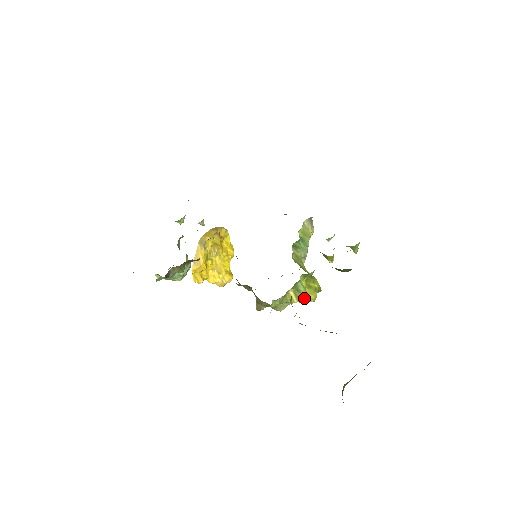
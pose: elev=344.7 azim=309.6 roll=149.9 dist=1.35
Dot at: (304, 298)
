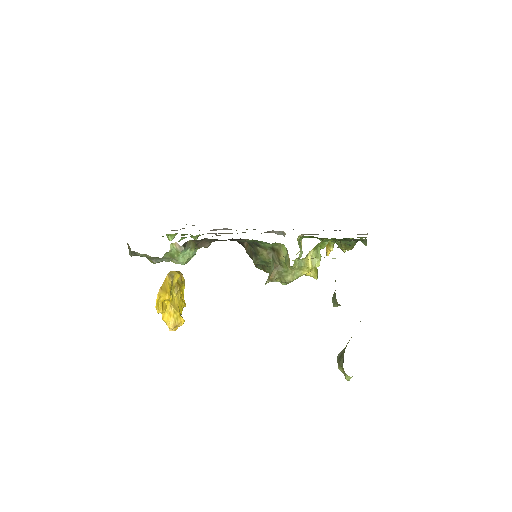
Dot at: (318, 264)
